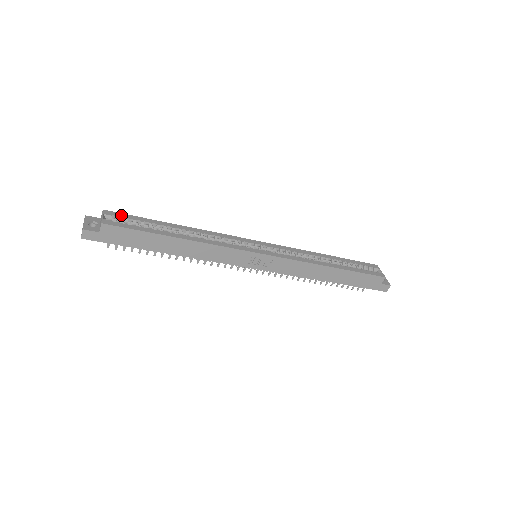
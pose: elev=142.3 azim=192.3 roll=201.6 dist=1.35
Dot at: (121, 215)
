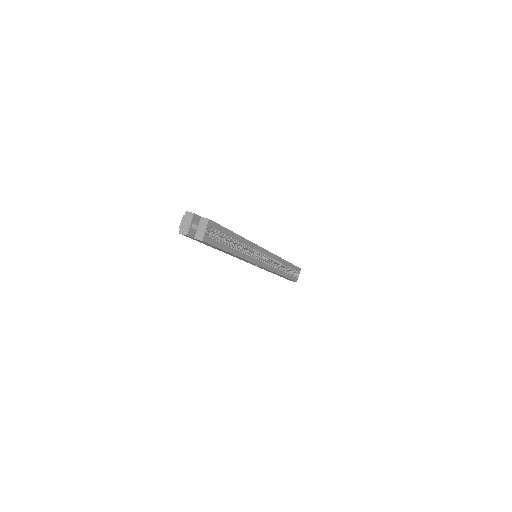
Dot at: (216, 226)
